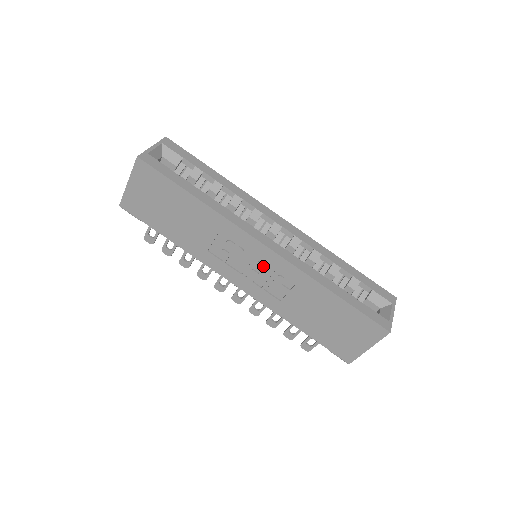
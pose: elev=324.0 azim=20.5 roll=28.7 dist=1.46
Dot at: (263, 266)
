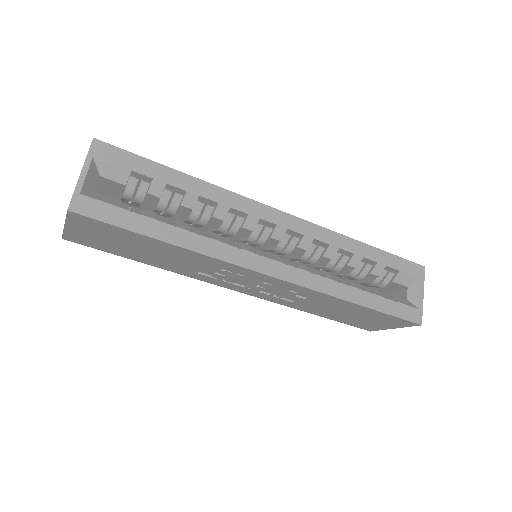
Dot at: (271, 286)
